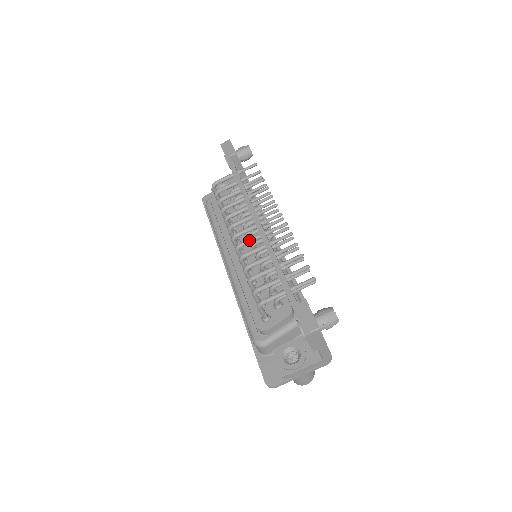
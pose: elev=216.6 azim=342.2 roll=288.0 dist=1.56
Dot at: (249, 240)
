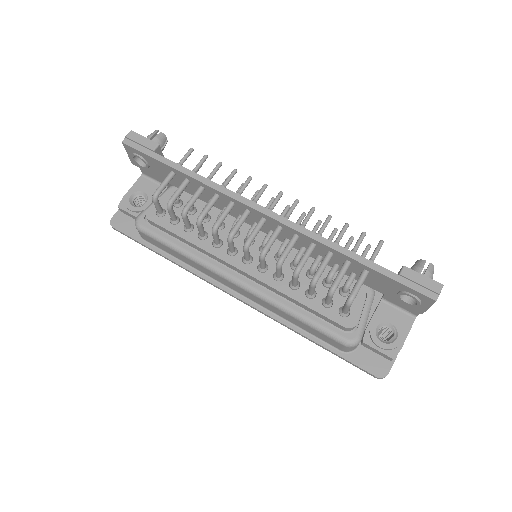
Dot at: (273, 239)
